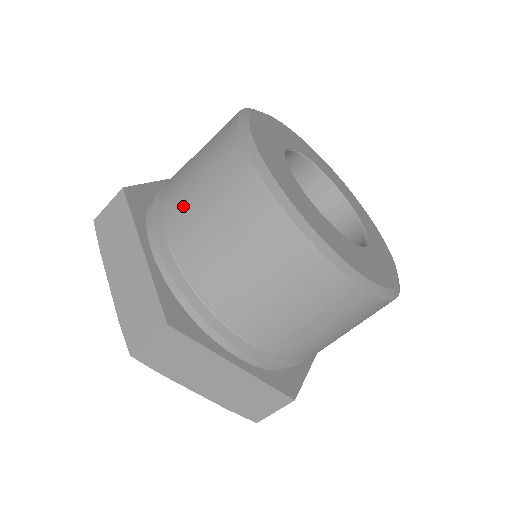
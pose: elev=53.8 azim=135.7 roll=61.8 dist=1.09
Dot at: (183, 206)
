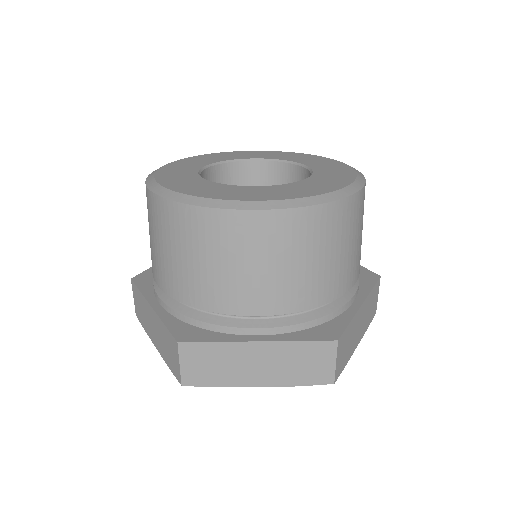
Dot at: (153, 258)
